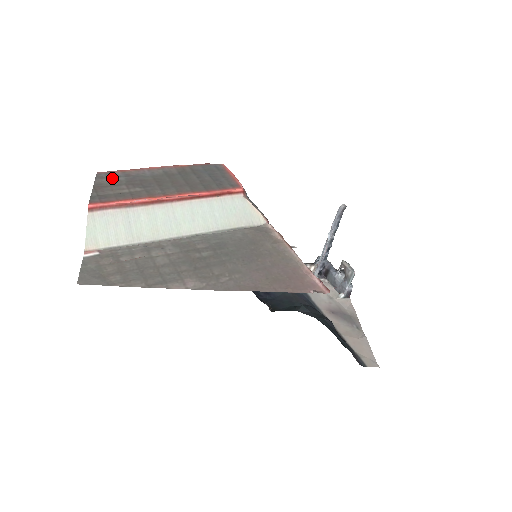
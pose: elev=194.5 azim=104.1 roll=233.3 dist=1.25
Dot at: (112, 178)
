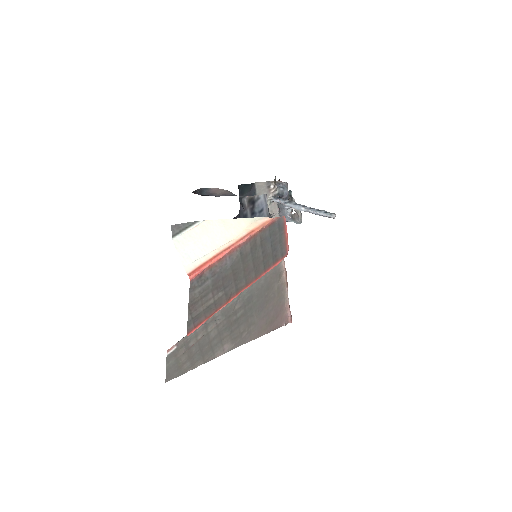
Dot at: (202, 285)
